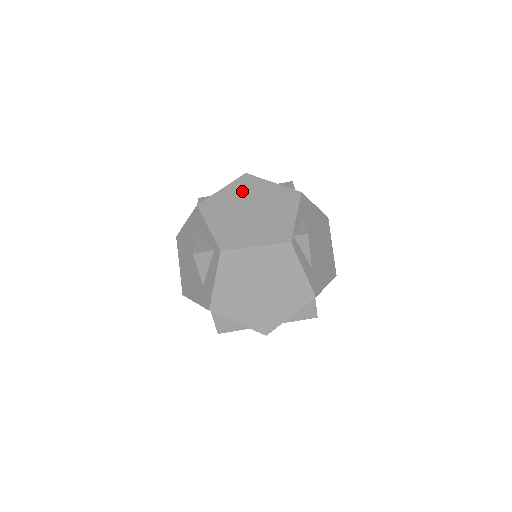
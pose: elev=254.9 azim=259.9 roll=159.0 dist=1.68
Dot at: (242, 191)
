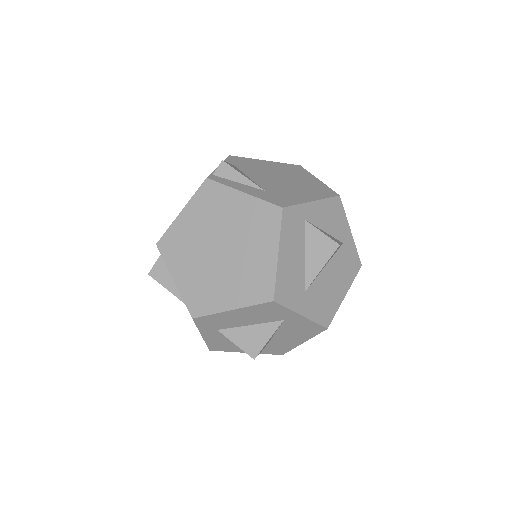
Dot at: occluded
